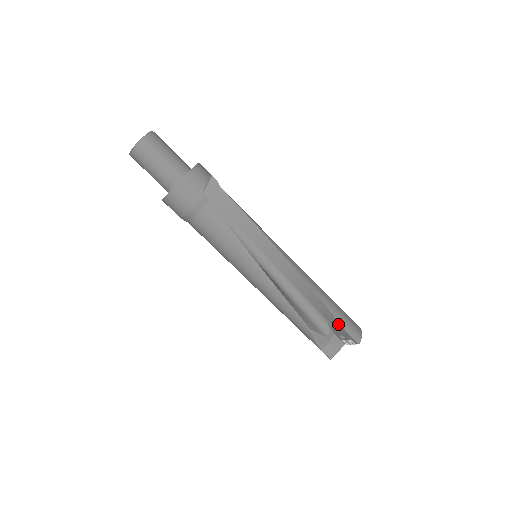
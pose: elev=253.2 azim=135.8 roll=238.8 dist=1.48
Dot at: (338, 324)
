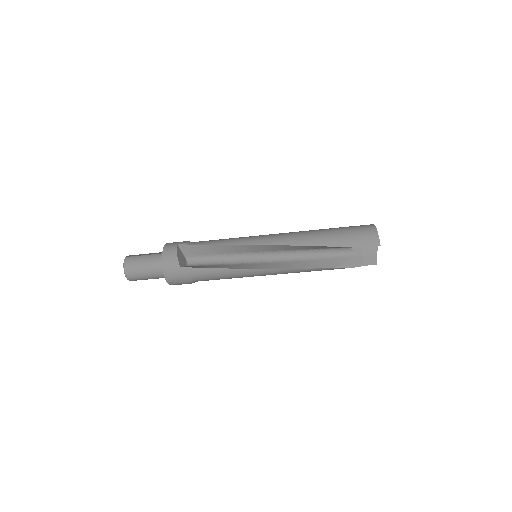
Dot at: occluded
